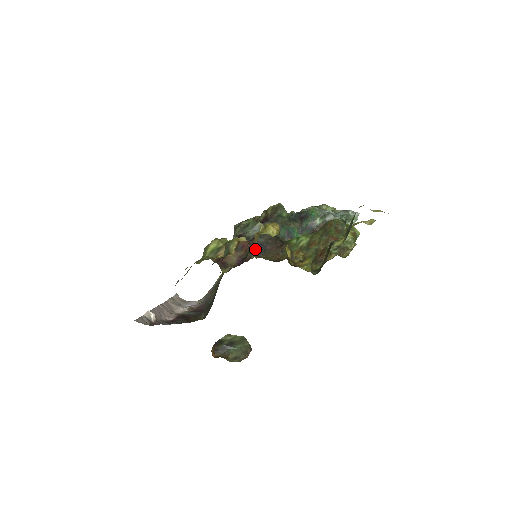
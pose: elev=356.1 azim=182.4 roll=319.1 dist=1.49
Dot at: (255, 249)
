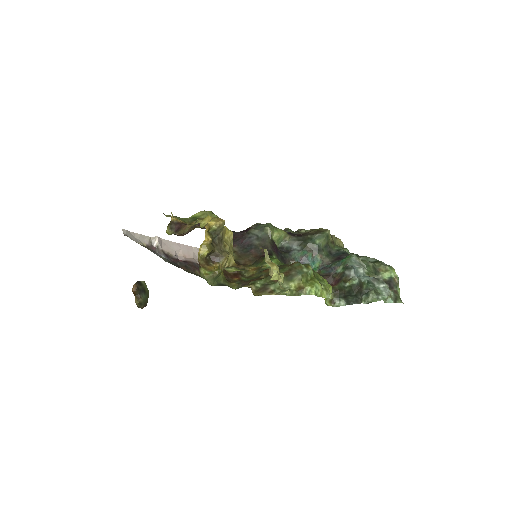
Dot at: (242, 245)
